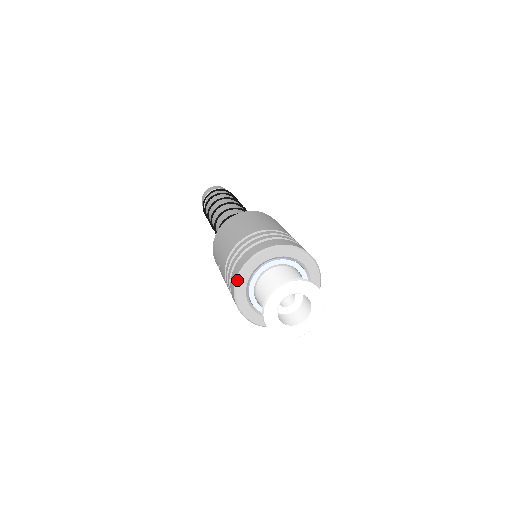
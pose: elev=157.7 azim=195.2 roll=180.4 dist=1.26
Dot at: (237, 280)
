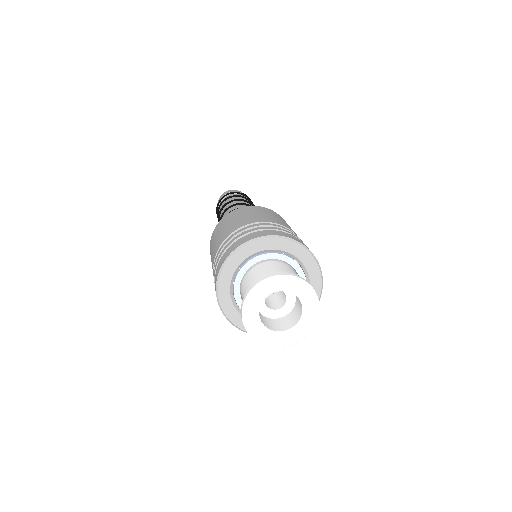
Dot at: (221, 308)
